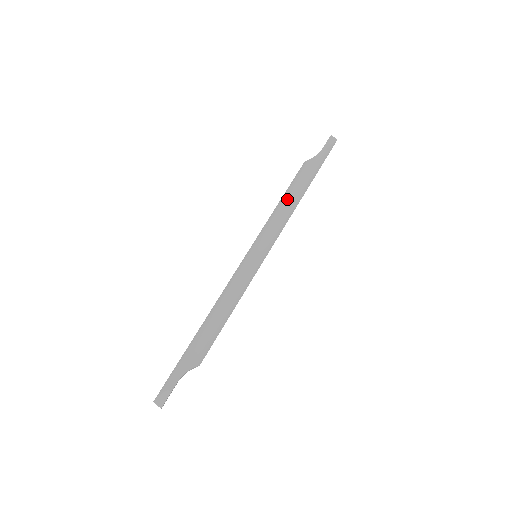
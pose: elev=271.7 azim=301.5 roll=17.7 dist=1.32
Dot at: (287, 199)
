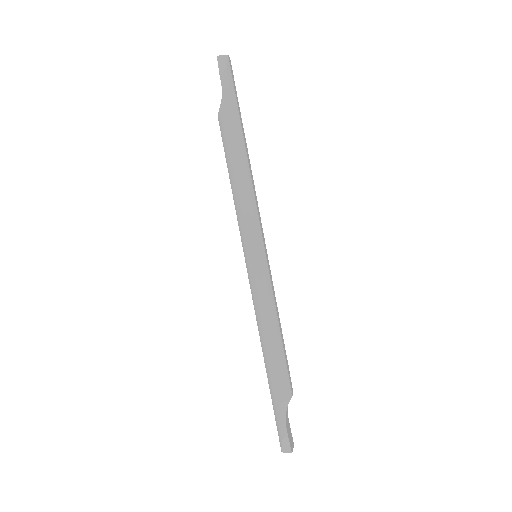
Dot at: (234, 176)
